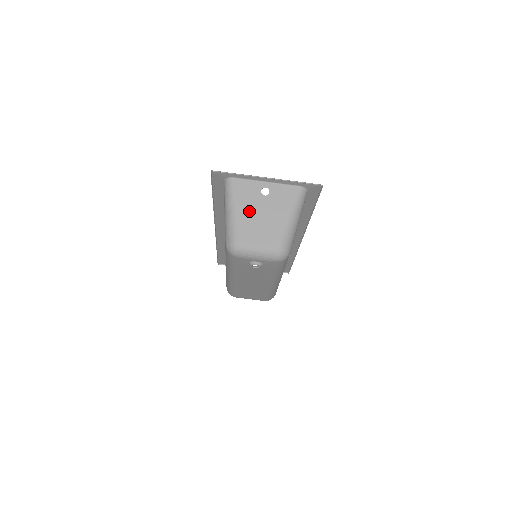
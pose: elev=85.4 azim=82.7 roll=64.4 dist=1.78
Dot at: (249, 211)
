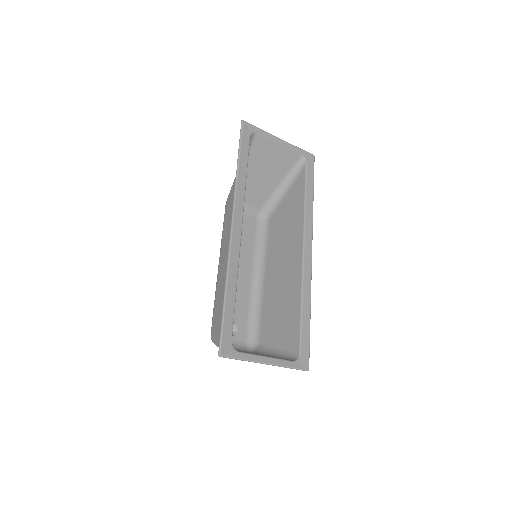
Dot at: occluded
